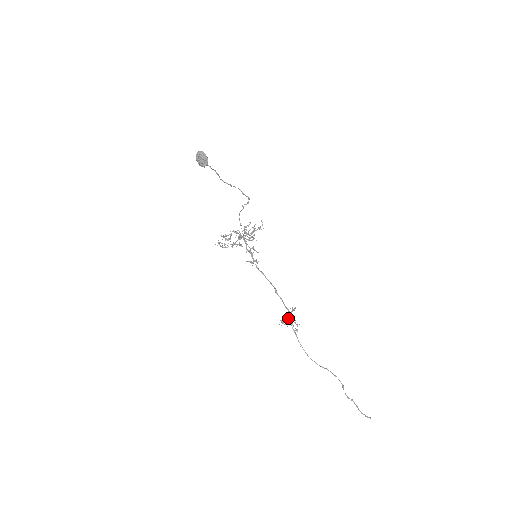
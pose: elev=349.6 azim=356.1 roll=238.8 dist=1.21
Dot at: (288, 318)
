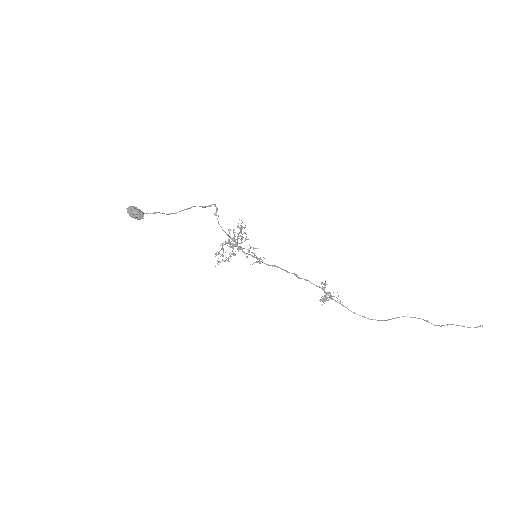
Dot at: (325, 295)
